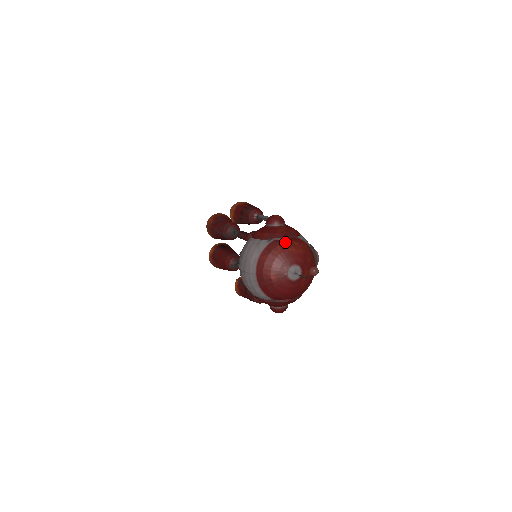
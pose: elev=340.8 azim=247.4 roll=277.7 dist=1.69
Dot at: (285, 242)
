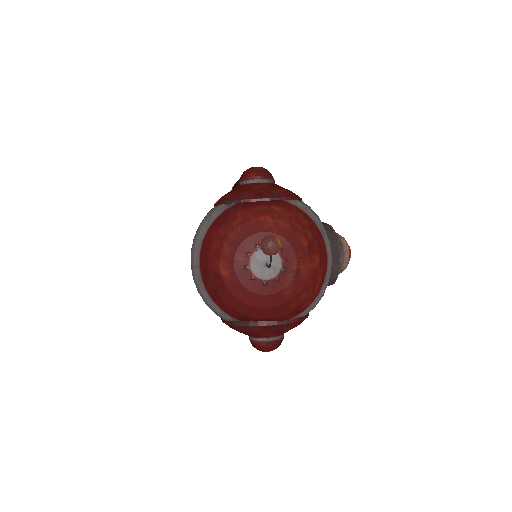
Dot at: (254, 206)
